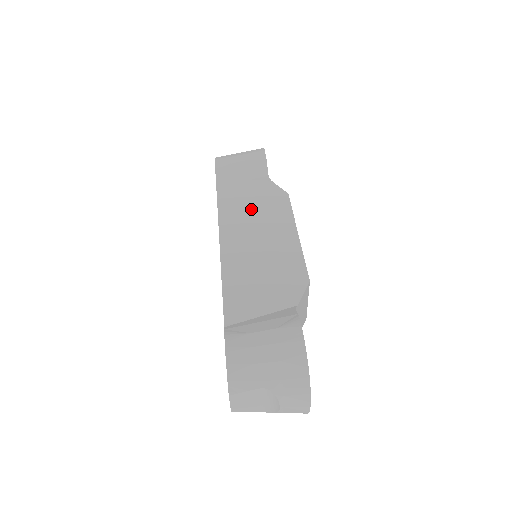
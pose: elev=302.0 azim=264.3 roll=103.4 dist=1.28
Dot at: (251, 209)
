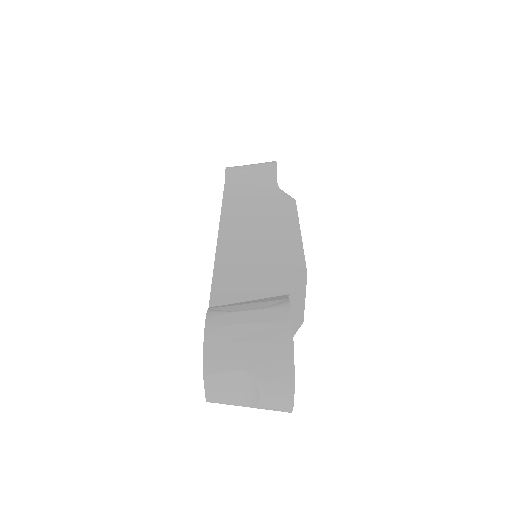
Dot at: (255, 210)
